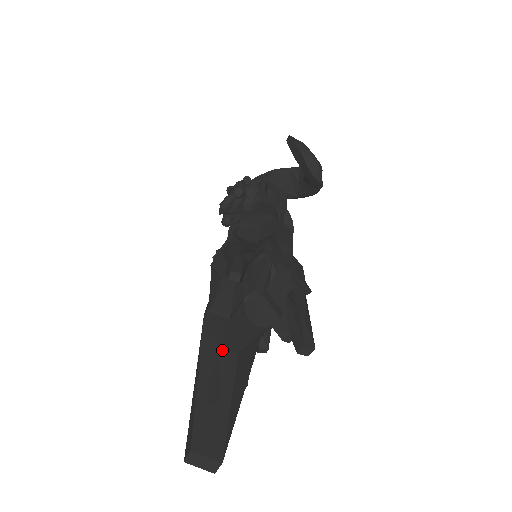
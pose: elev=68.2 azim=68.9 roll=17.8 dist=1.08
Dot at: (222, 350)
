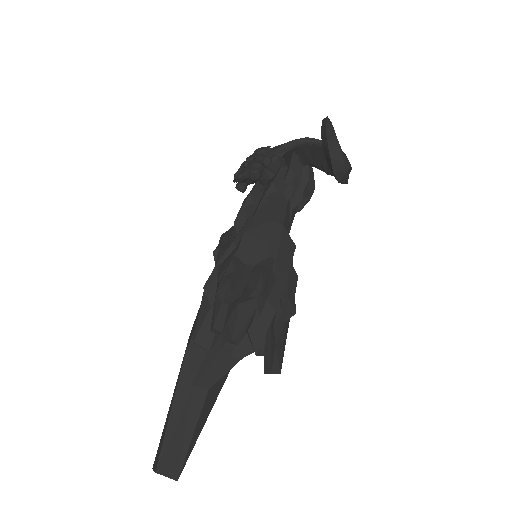
Dot at: (195, 386)
